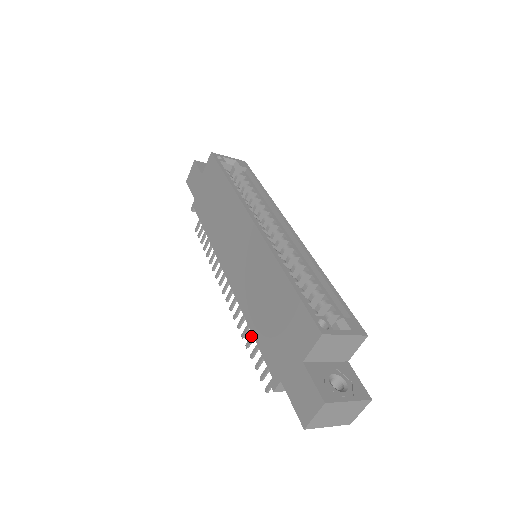
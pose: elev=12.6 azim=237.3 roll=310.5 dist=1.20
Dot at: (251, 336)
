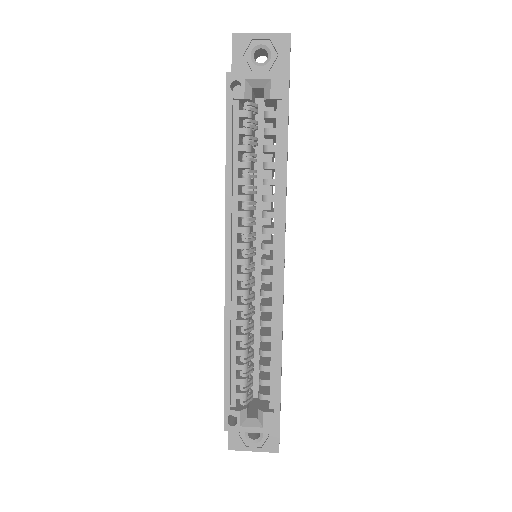
Dot at: occluded
